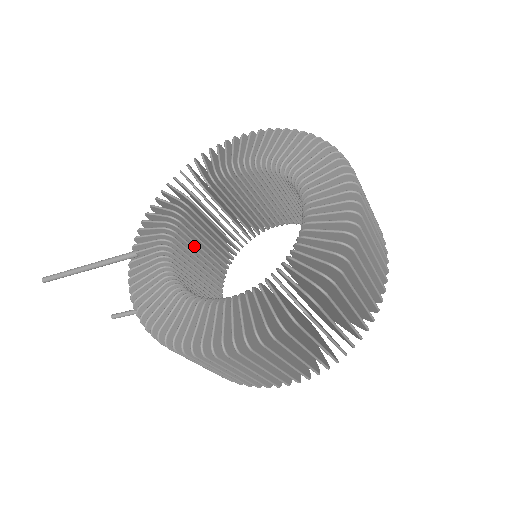
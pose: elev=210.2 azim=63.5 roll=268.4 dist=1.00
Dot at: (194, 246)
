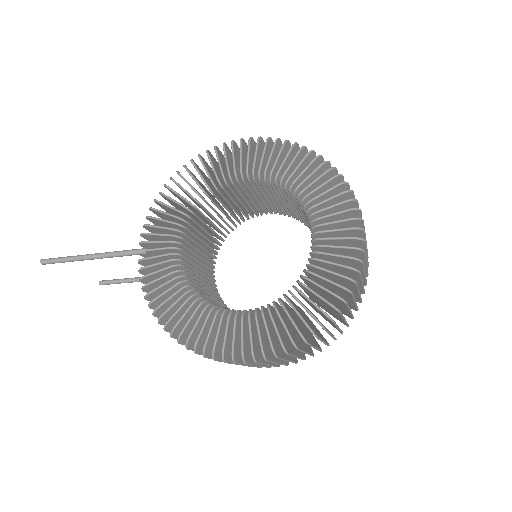
Dot at: (195, 238)
